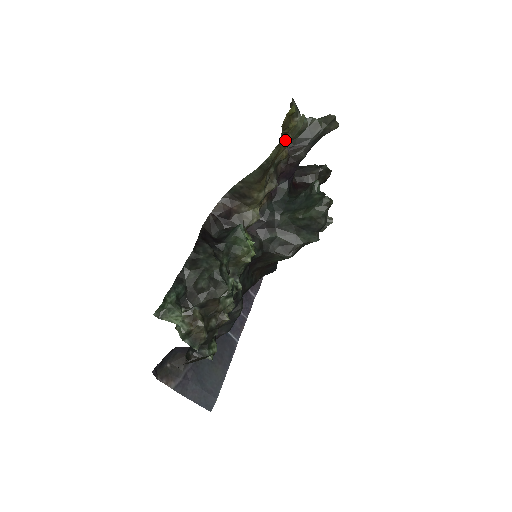
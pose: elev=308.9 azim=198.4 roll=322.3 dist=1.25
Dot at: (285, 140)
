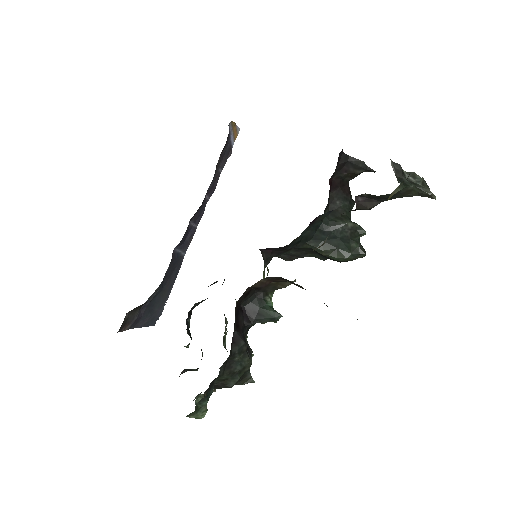
Dot at: occluded
